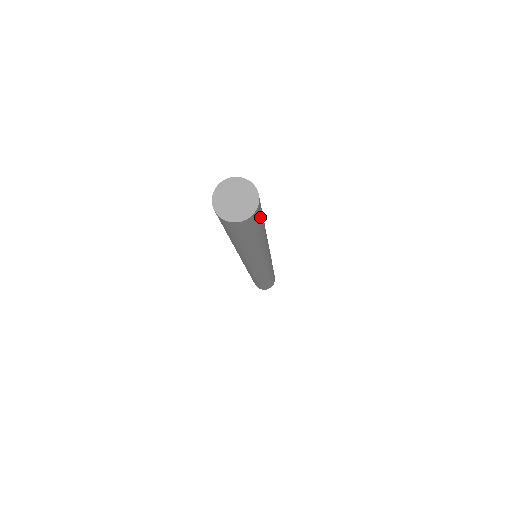
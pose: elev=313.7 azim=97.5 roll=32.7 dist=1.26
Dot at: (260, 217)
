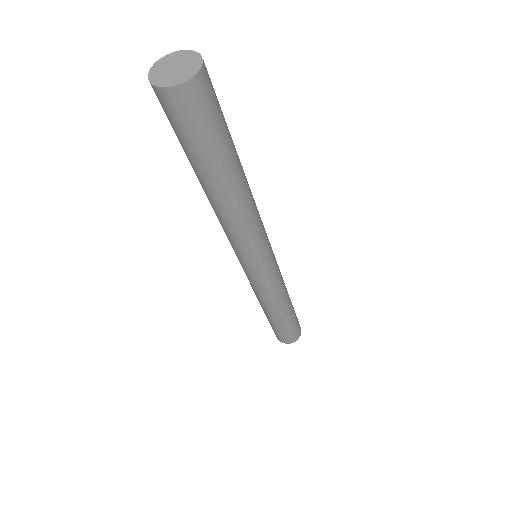
Dot at: (209, 116)
